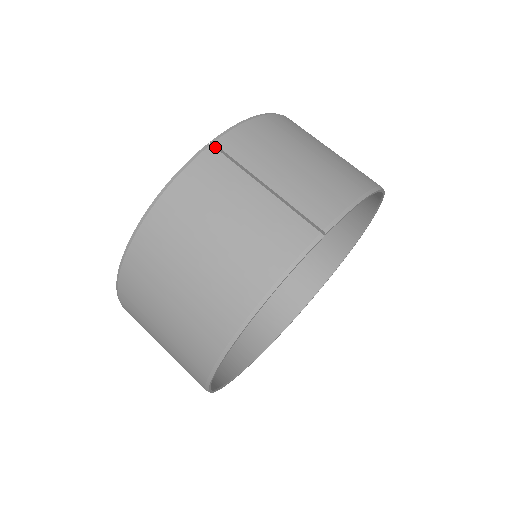
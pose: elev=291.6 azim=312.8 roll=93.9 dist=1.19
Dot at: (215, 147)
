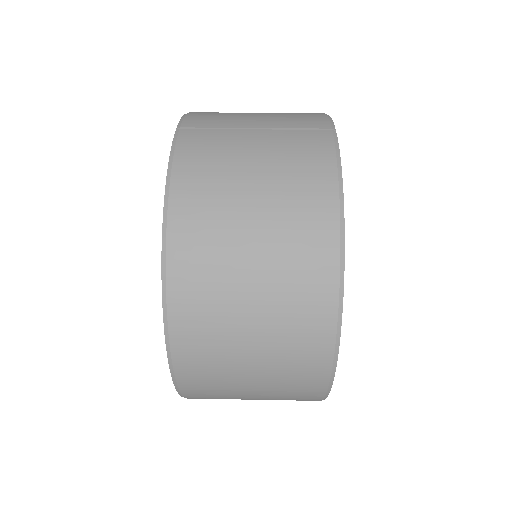
Dot at: occluded
